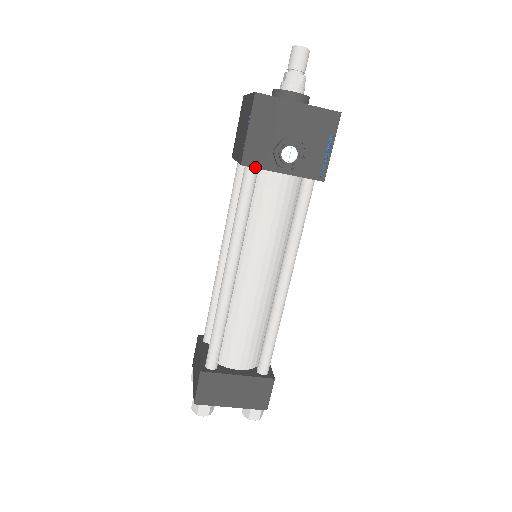
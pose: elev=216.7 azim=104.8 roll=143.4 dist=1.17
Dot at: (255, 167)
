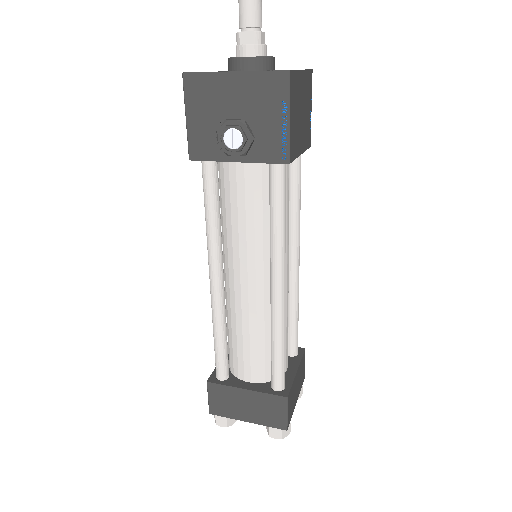
Dot at: (204, 160)
